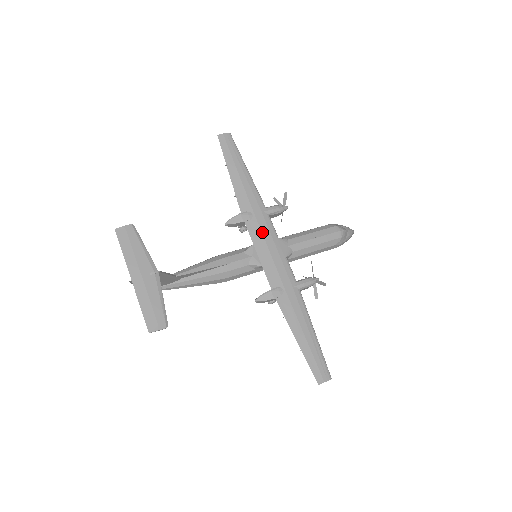
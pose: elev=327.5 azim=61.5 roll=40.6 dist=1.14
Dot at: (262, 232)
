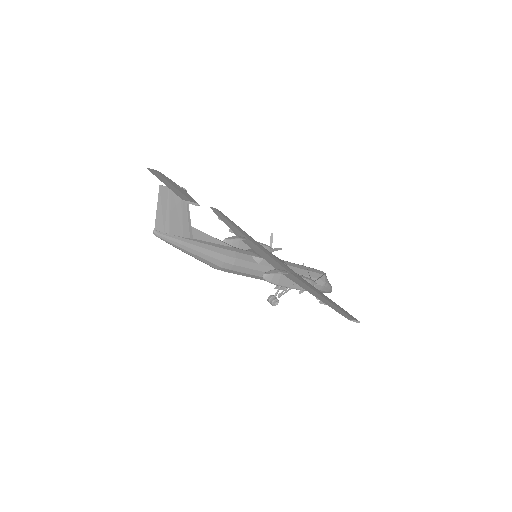
Dot at: (258, 246)
